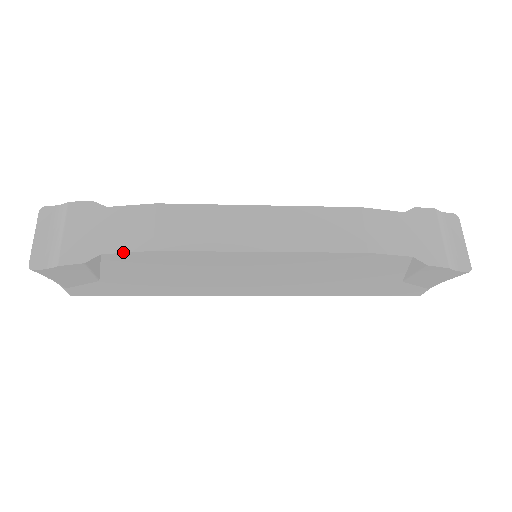
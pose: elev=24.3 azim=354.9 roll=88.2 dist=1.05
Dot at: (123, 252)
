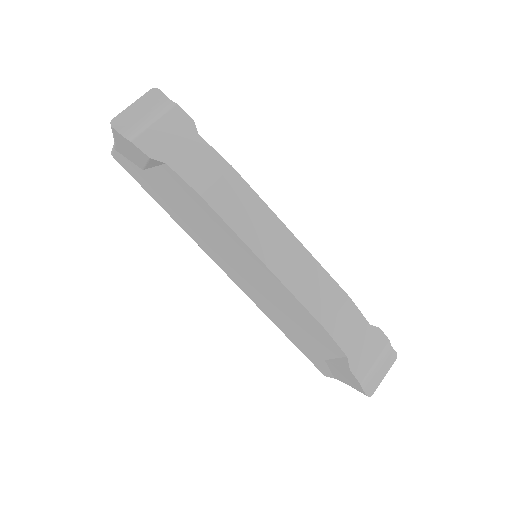
Dot at: (181, 177)
